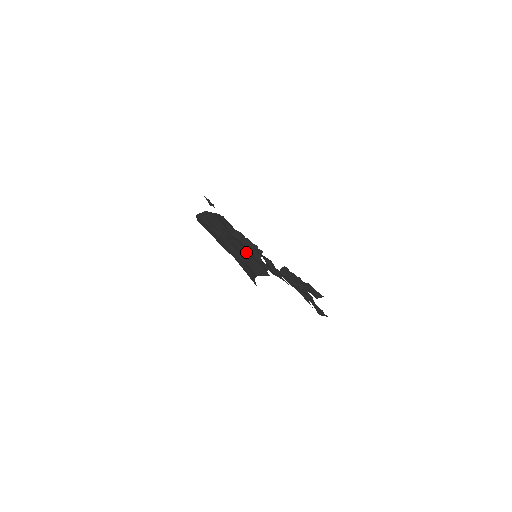
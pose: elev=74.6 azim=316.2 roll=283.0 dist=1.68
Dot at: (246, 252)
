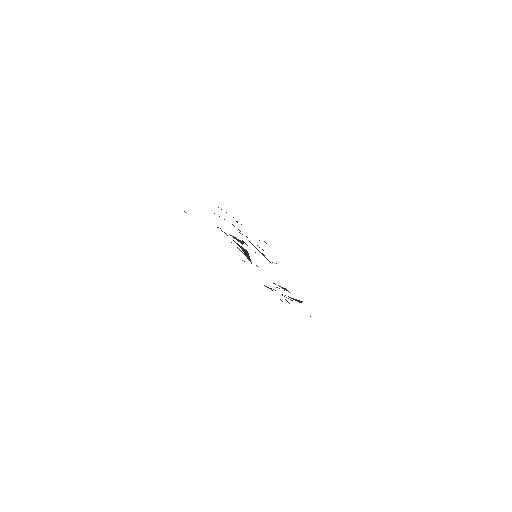
Dot at: occluded
